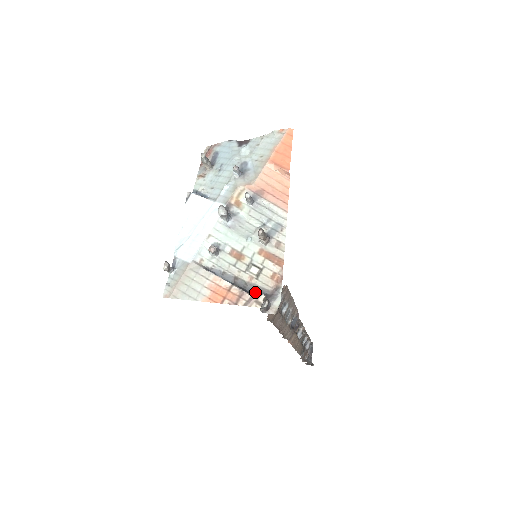
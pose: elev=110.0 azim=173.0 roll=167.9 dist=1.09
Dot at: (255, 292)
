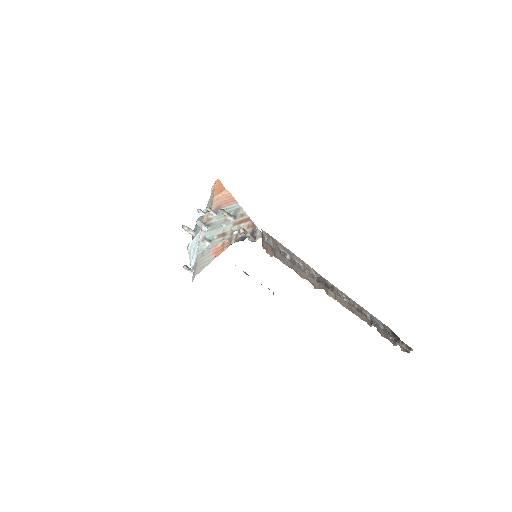
Dot at: (243, 239)
